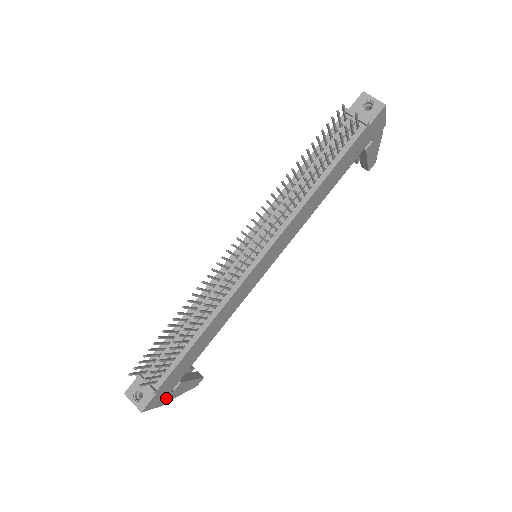
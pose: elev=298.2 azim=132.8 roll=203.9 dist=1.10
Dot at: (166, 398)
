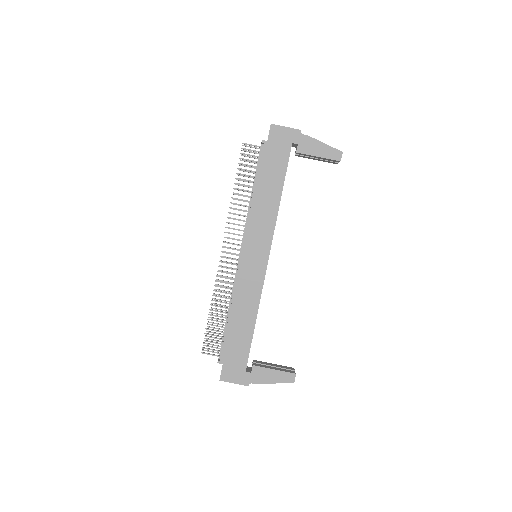
Dot at: (246, 378)
